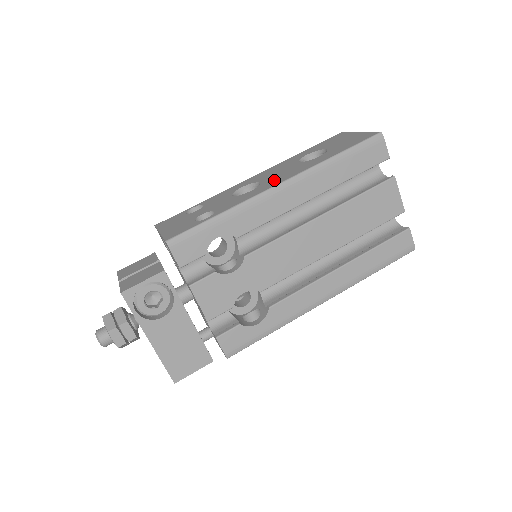
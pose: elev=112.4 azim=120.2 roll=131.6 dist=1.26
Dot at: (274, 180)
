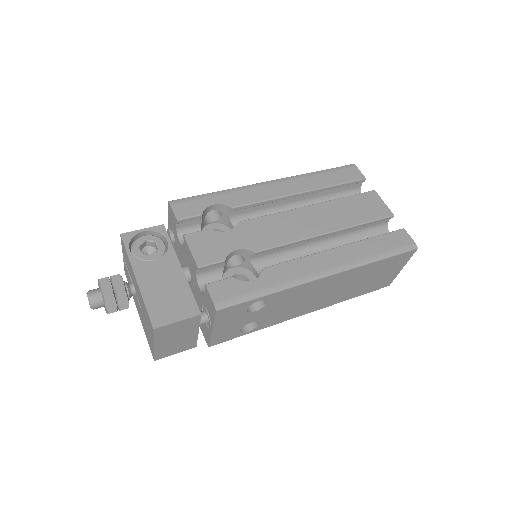
Dot at: occluded
